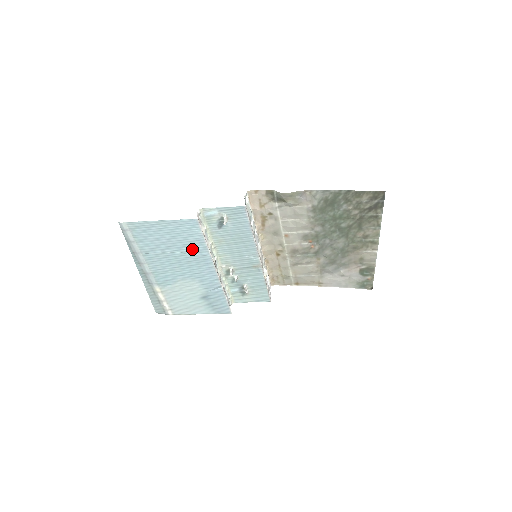
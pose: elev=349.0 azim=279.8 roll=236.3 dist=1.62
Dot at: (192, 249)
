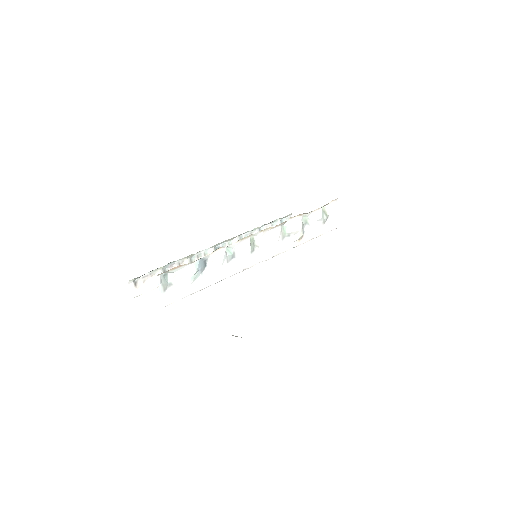
Dot at: occluded
